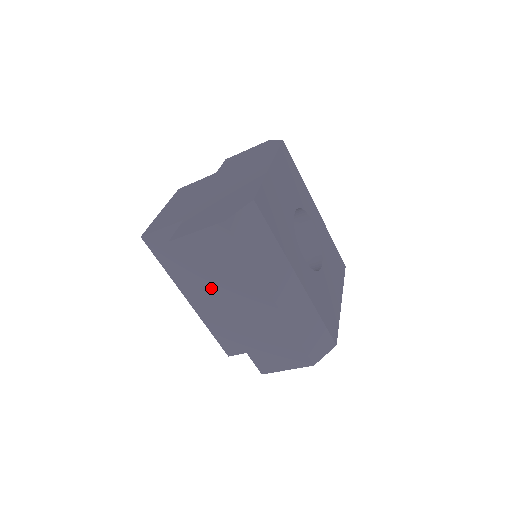
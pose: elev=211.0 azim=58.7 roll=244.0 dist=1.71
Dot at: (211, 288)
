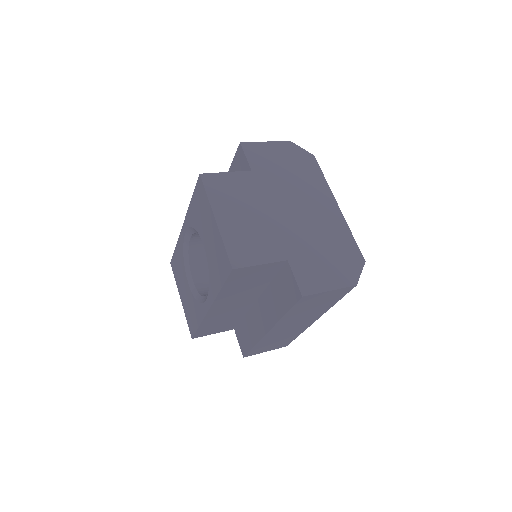
Dot at: (287, 319)
